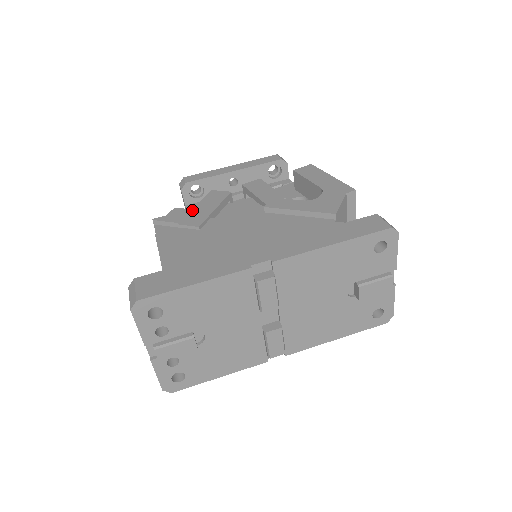
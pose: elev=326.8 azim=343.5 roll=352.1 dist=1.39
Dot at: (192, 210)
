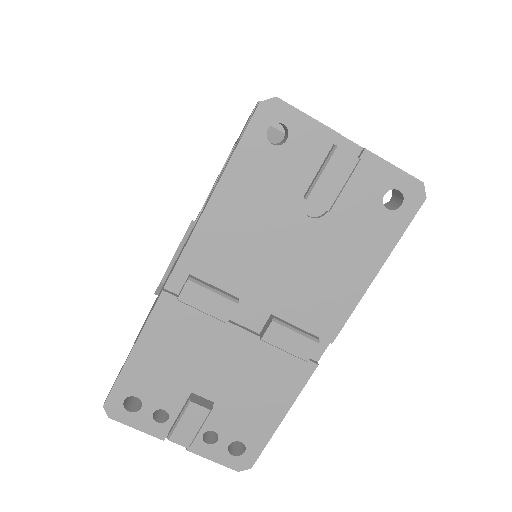
Dot at: occluded
